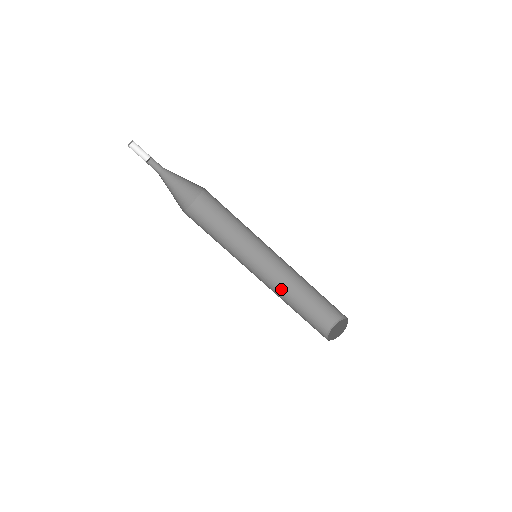
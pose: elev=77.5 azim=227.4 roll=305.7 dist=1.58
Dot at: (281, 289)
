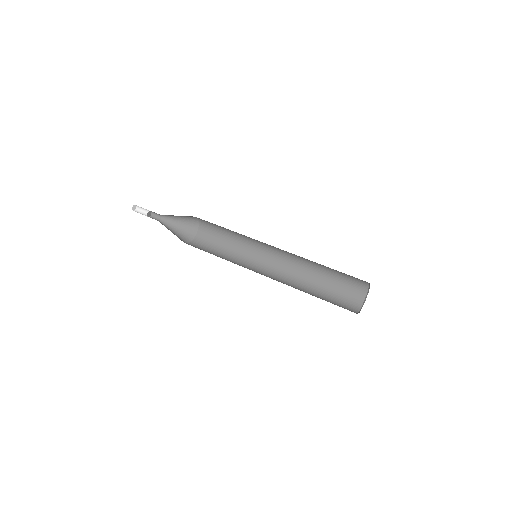
Dot at: (291, 286)
